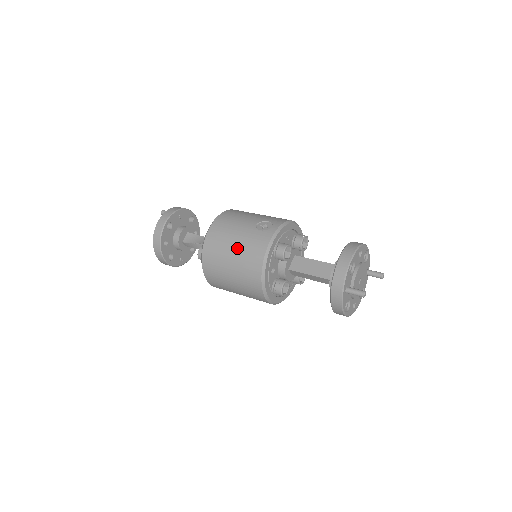
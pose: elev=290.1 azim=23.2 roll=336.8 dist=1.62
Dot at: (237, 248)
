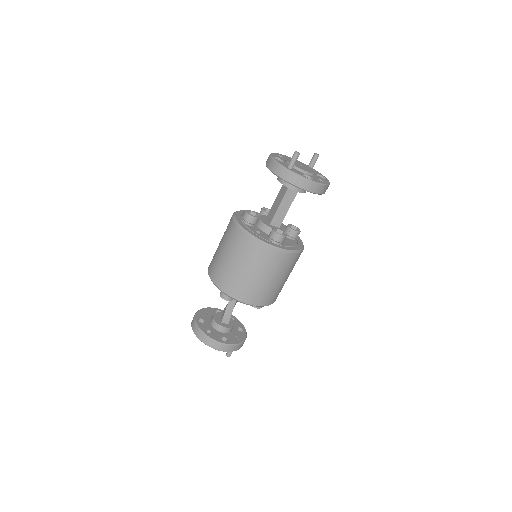
Dot at: (225, 250)
